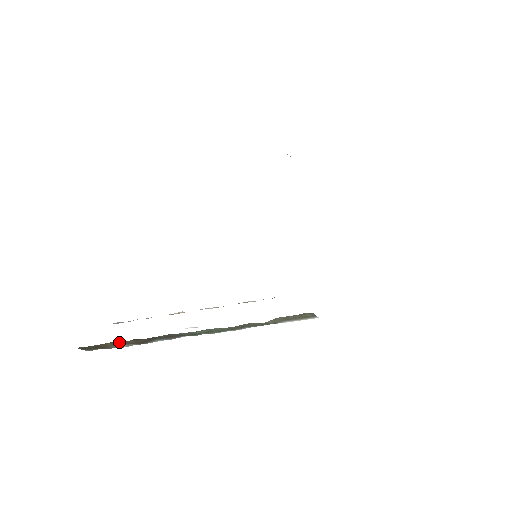
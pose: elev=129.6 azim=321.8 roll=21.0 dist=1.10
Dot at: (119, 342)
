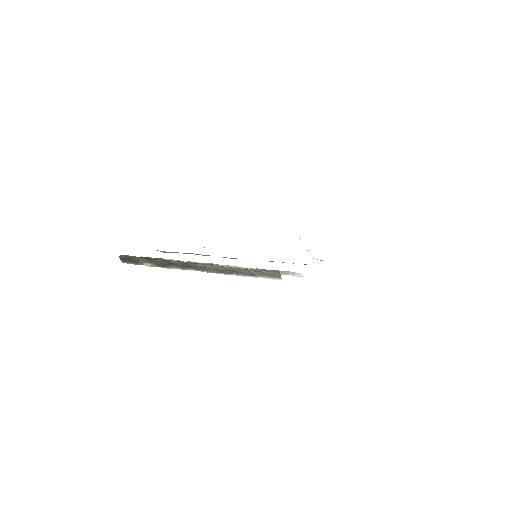
Dot at: (148, 260)
